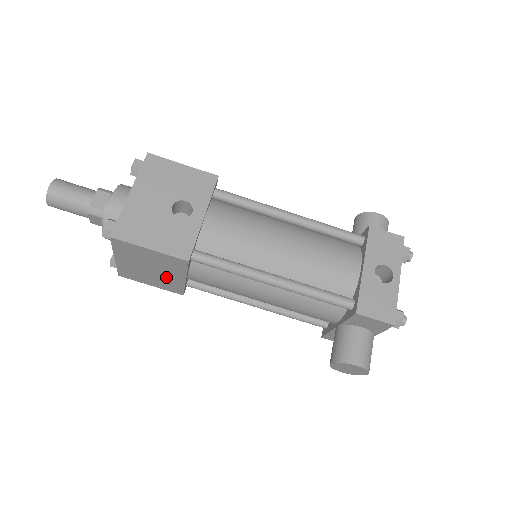
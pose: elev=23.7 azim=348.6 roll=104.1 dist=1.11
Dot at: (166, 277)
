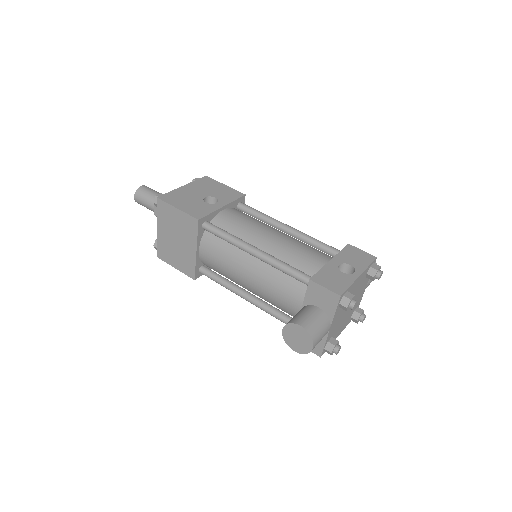
Dot at: (185, 250)
